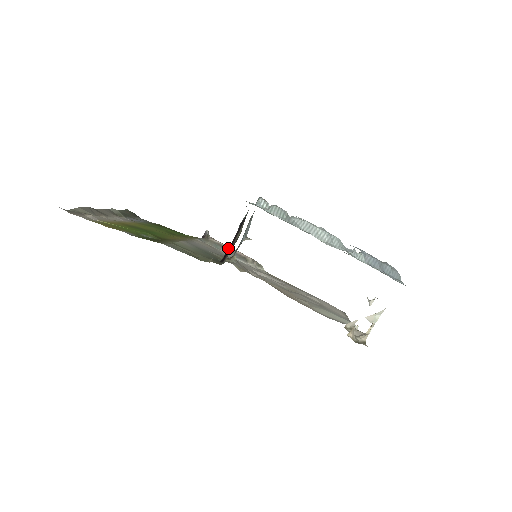
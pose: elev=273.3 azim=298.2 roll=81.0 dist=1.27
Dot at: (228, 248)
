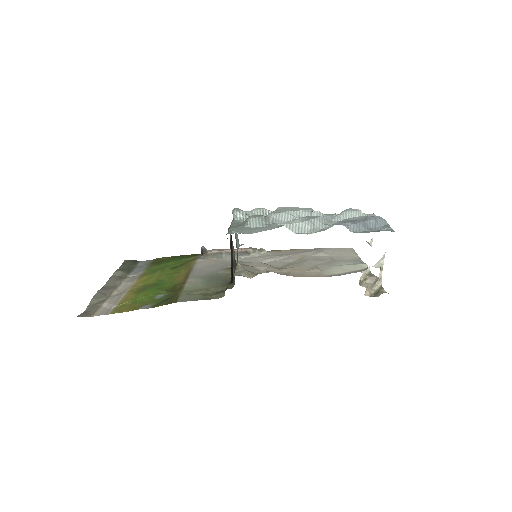
Dot at: (231, 269)
